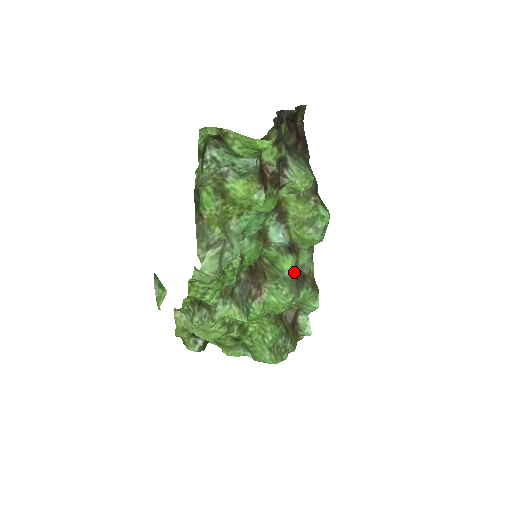
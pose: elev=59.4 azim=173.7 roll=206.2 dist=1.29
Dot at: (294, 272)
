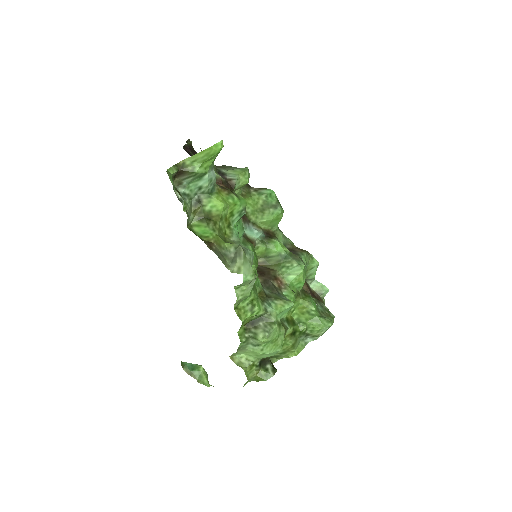
Dot at: (286, 248)
